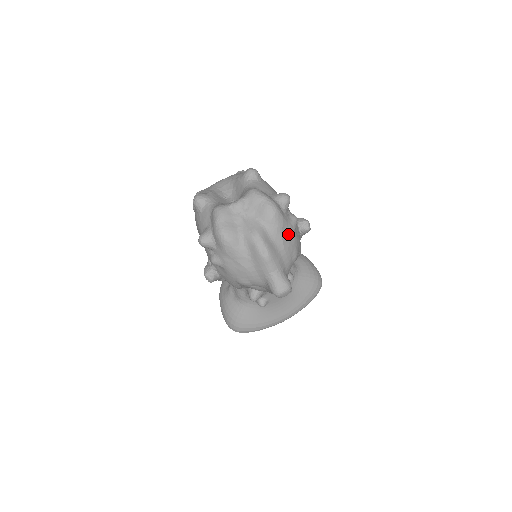
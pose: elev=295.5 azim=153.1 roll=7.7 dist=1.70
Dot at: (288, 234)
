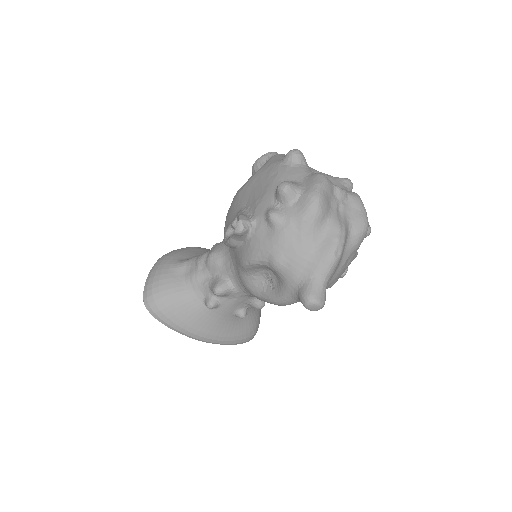
Dot at: (350, 259)
